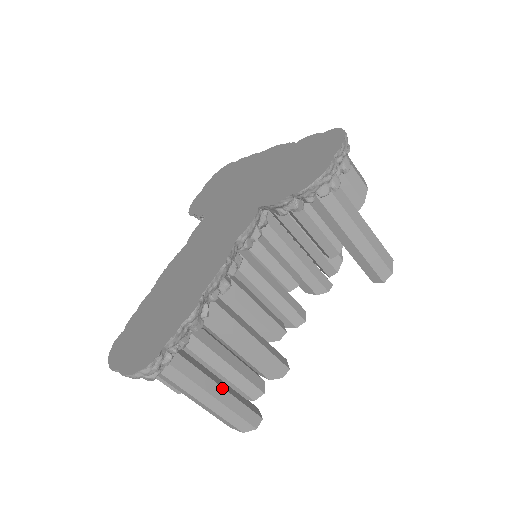
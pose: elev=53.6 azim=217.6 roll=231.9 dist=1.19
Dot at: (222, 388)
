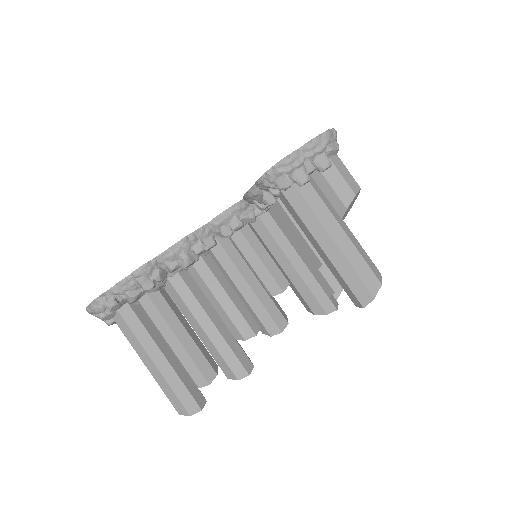
Dot at: (165, 358)
